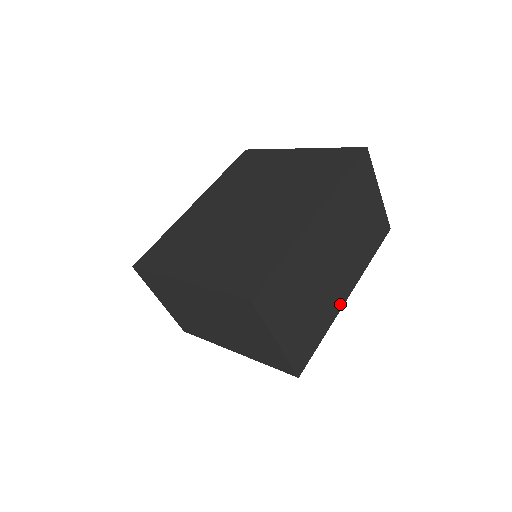
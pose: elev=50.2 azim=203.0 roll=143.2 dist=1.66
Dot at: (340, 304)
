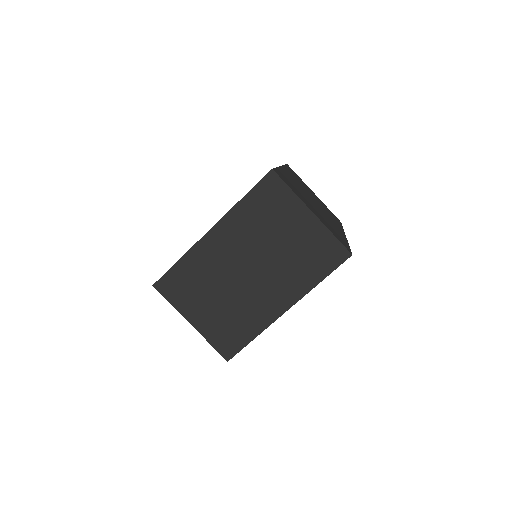
Dot at: (343, 234)
